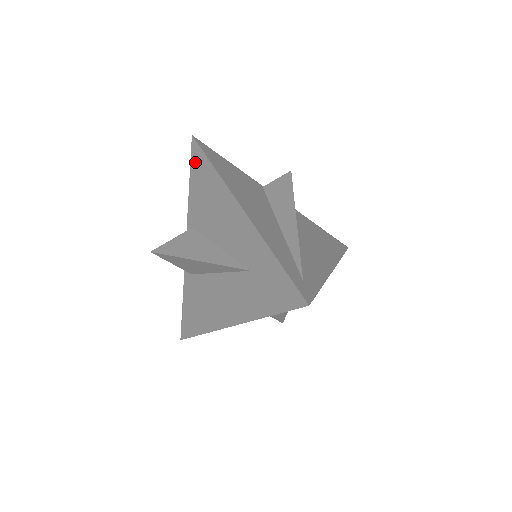
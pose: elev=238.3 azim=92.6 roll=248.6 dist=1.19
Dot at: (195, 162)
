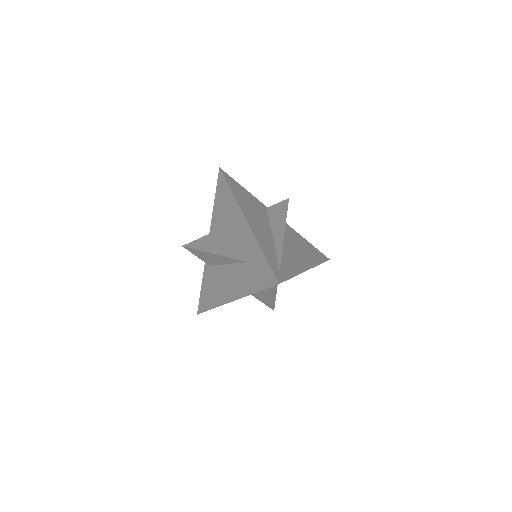
Dot at: (220, 186)
